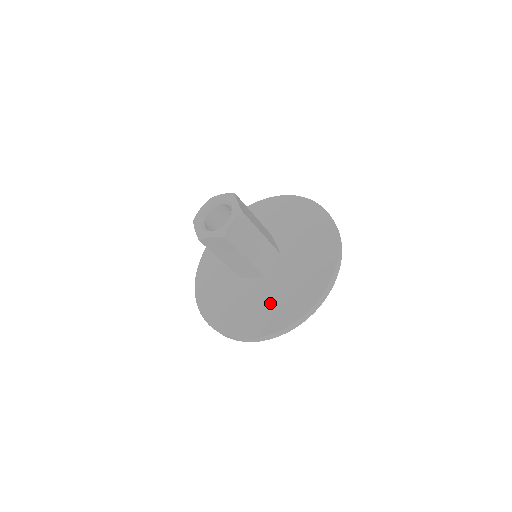
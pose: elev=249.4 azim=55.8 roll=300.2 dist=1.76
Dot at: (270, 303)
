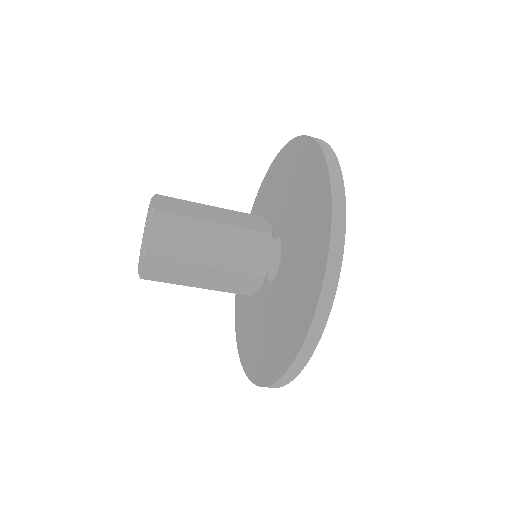
Dot at: (304, 225)
